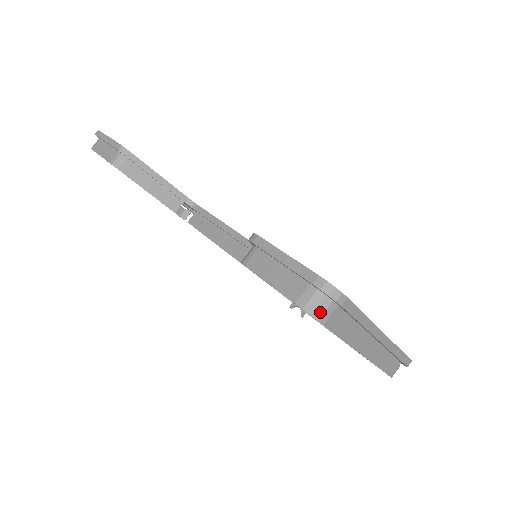
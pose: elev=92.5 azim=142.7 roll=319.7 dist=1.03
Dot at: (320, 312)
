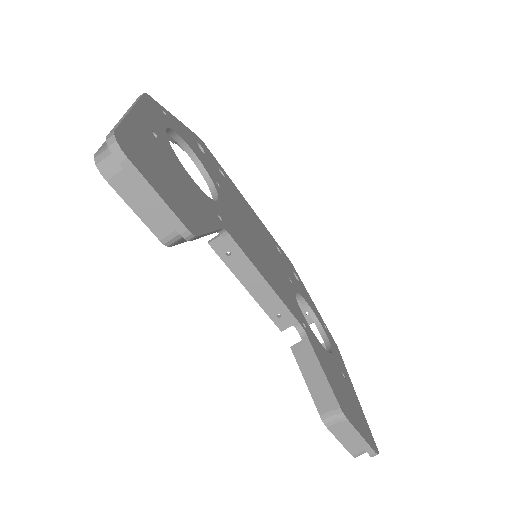
Dot at: occluded
